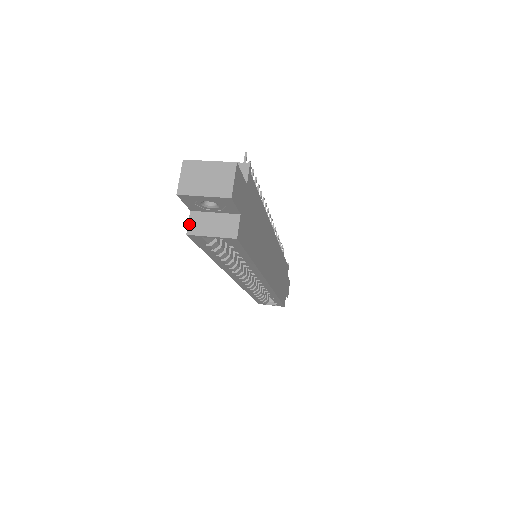
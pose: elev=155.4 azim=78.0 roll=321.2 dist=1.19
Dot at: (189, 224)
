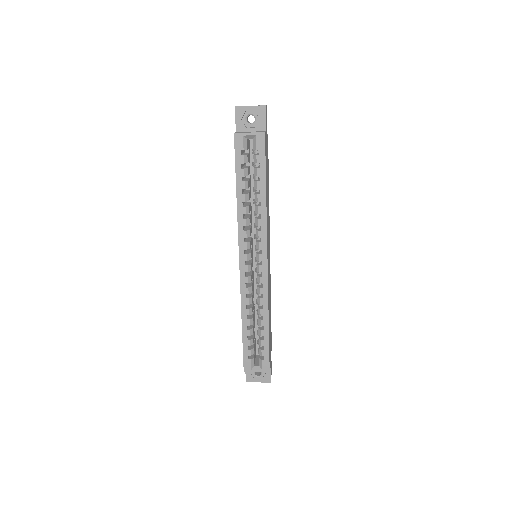
Dot at: (235, 132)
